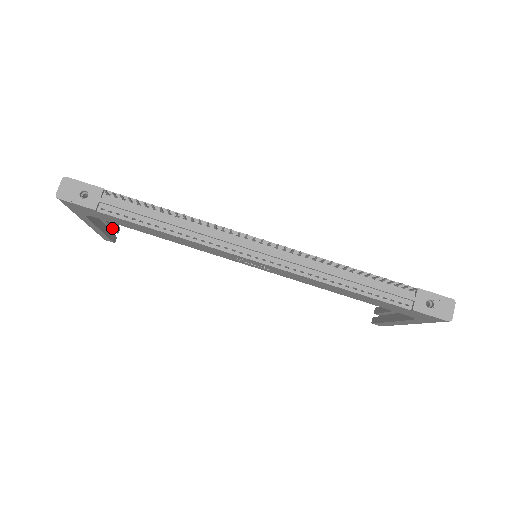
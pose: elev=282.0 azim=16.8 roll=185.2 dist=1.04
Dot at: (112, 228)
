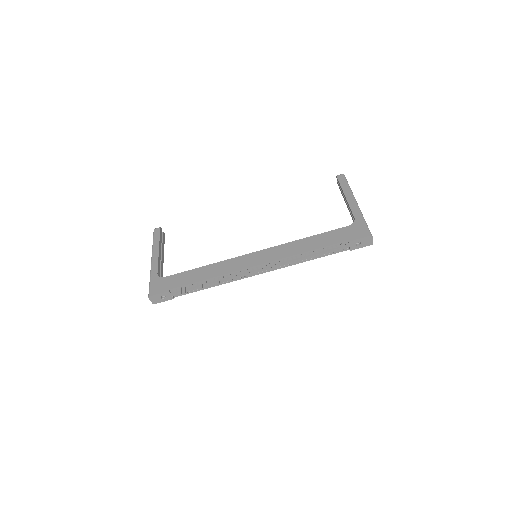
Dot at: (161, 240)
